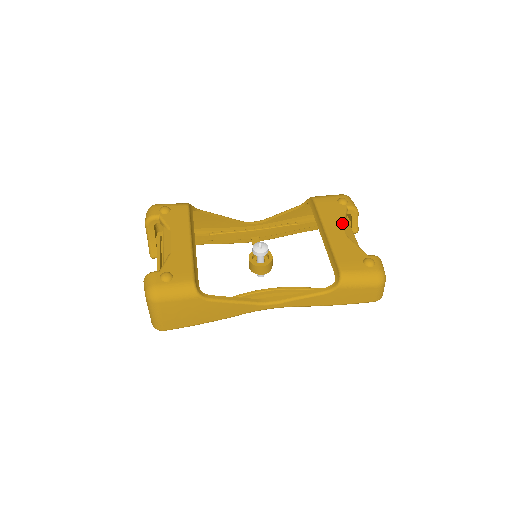
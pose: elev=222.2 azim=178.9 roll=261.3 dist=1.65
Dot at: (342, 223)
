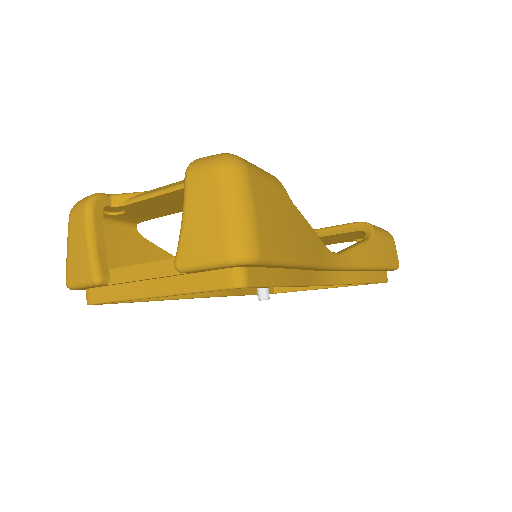
Dot at: occluded
